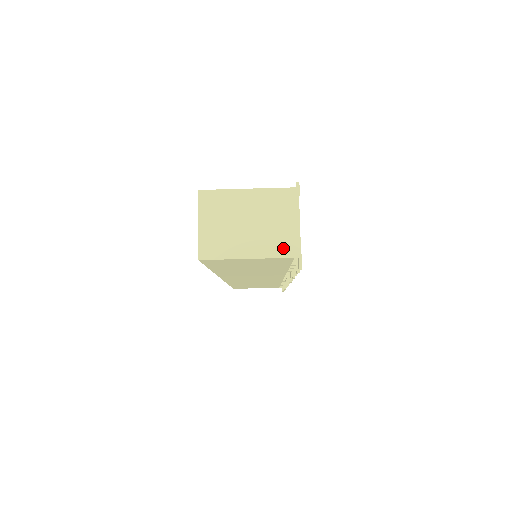
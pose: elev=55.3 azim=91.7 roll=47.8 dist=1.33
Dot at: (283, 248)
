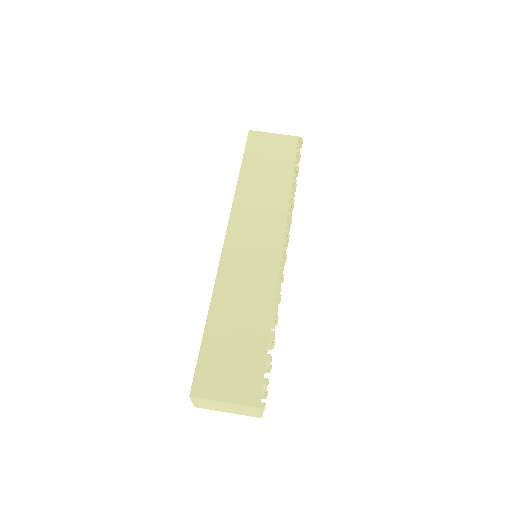
Dot at: occluded
